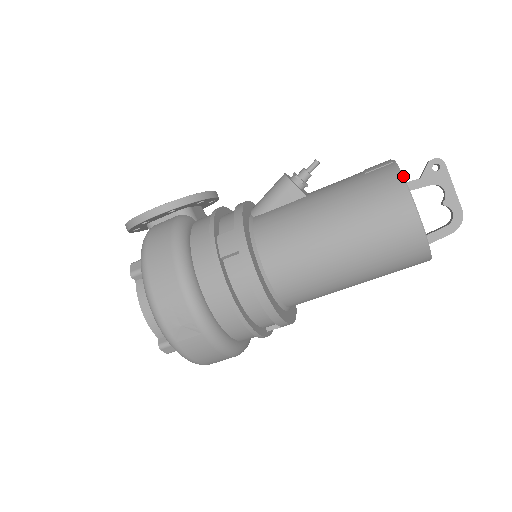
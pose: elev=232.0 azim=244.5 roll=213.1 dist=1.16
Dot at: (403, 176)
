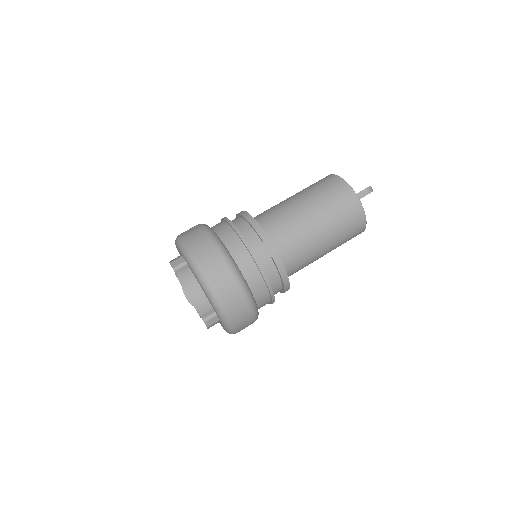
Dot at: occluded
